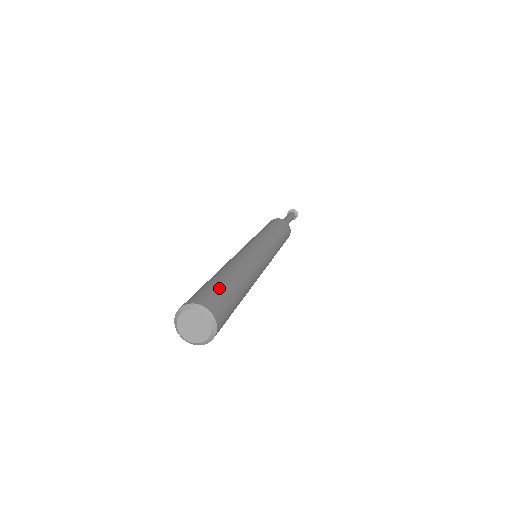
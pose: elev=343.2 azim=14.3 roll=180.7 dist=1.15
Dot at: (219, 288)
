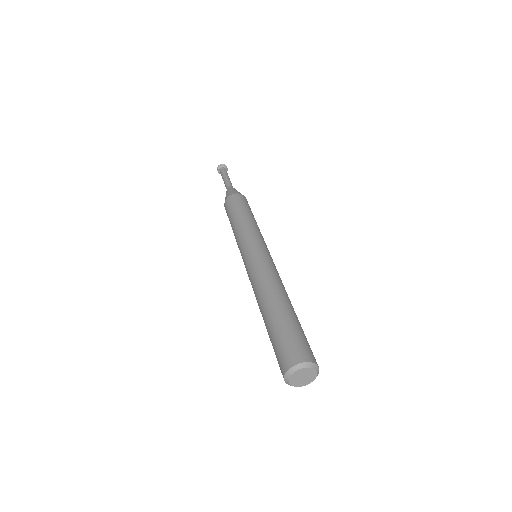
Dot at: (282, 336)
